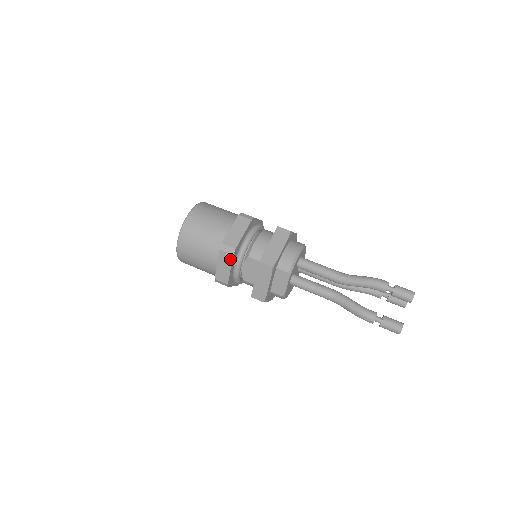
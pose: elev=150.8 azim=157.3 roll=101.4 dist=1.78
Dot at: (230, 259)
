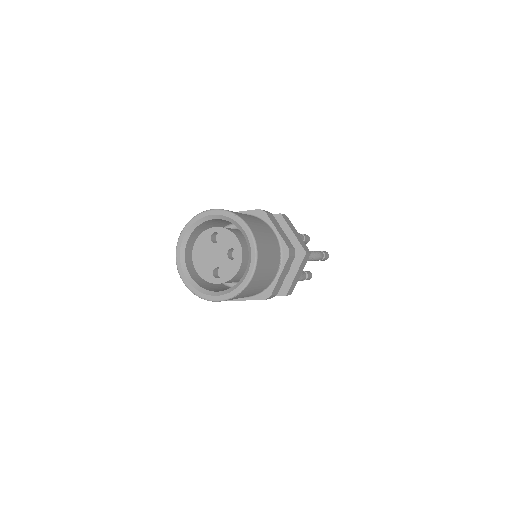
Dot at: occluded
